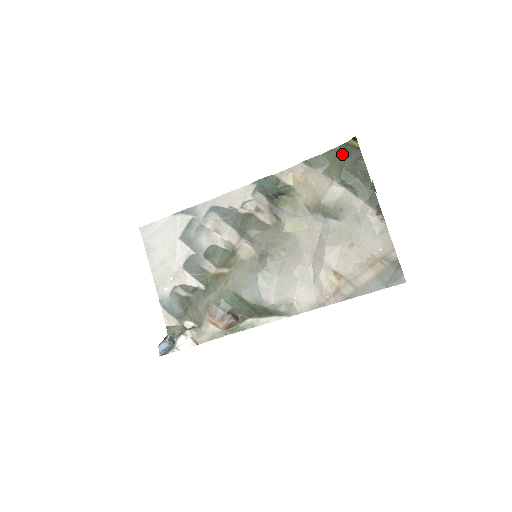
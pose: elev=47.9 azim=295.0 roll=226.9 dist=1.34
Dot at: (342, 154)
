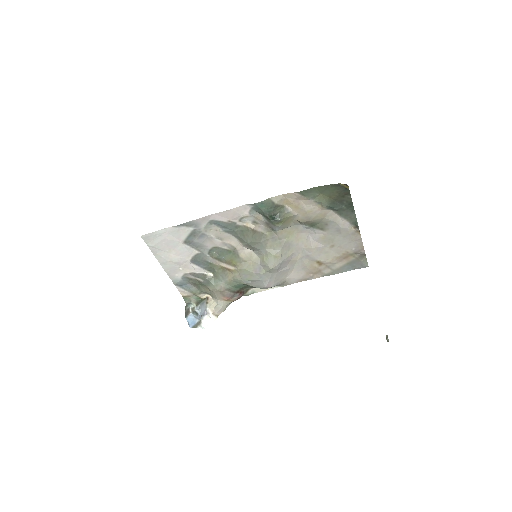
Dot at: (333, 190)
